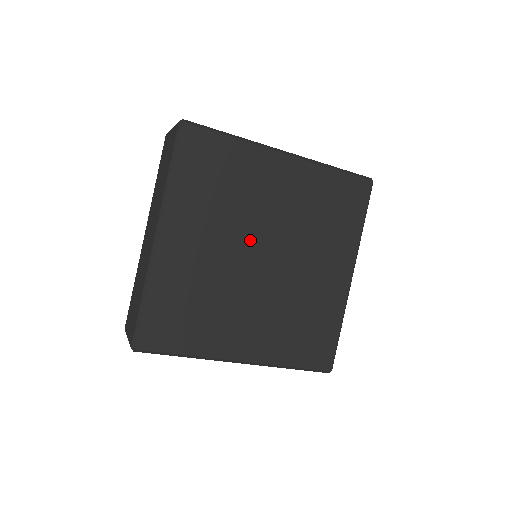
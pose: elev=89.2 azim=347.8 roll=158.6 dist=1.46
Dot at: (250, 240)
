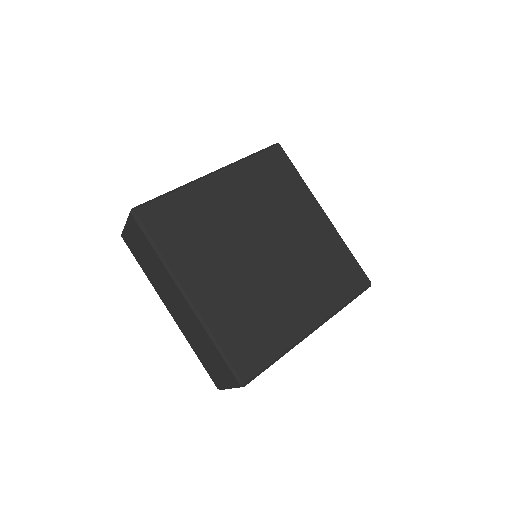
Dot at: (245, 247)
